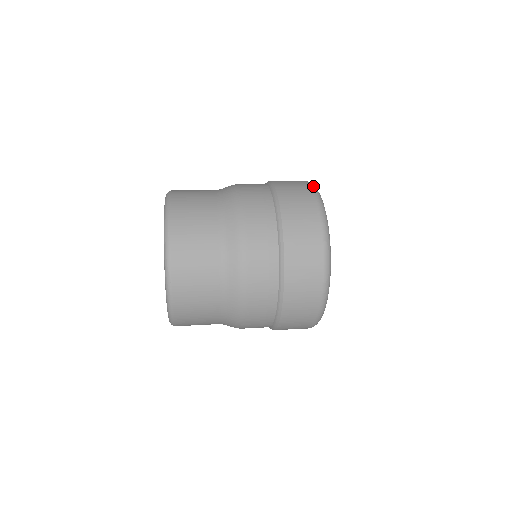
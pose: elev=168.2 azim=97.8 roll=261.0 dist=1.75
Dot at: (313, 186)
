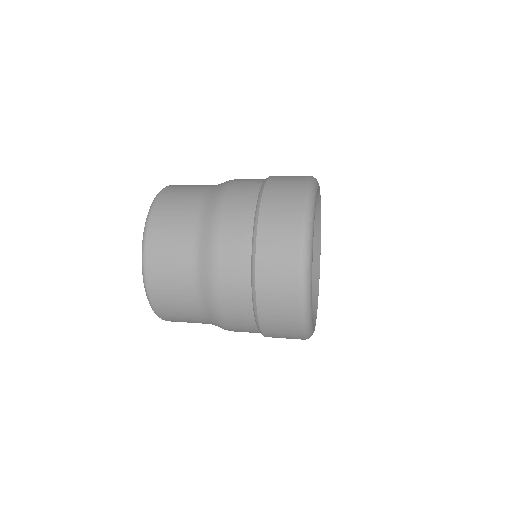
Dot at: (308, 191)
